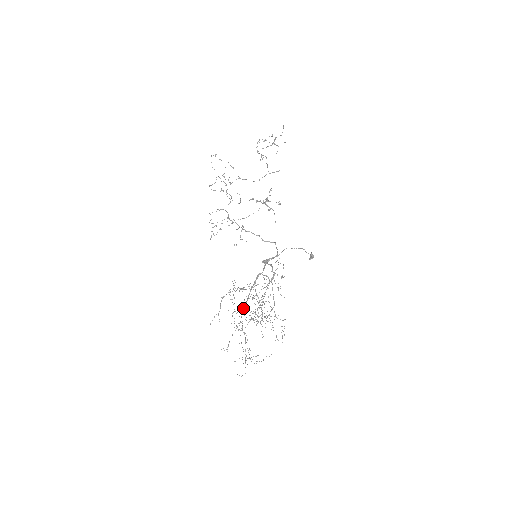
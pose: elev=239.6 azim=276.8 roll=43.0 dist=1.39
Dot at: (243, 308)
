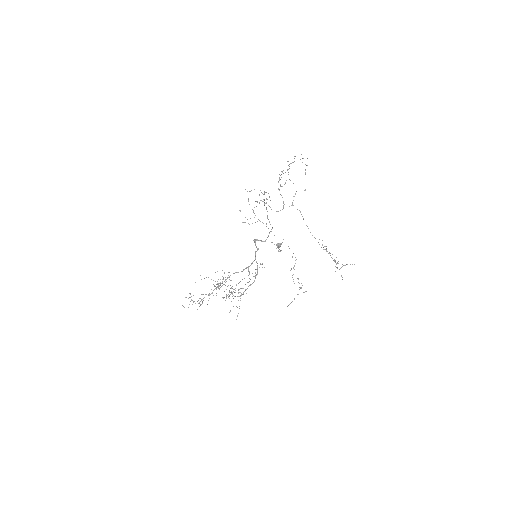
Dot at: occluded
